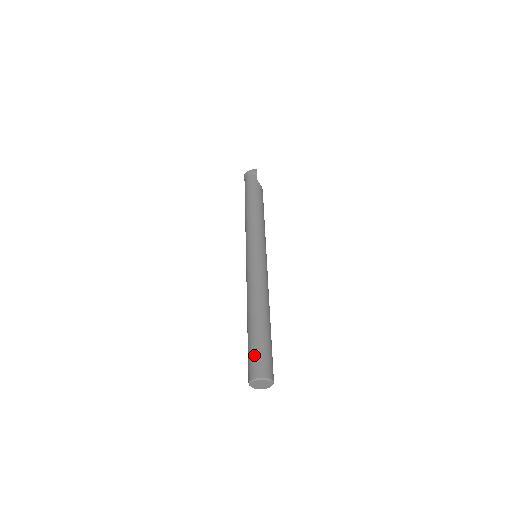
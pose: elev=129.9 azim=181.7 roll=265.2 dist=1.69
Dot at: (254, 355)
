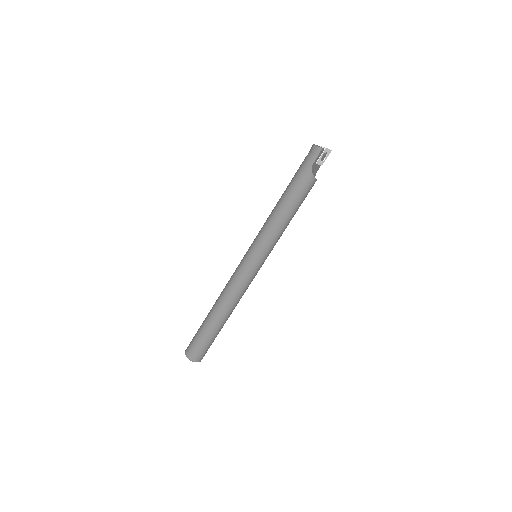
Dot at: (193, 339)
